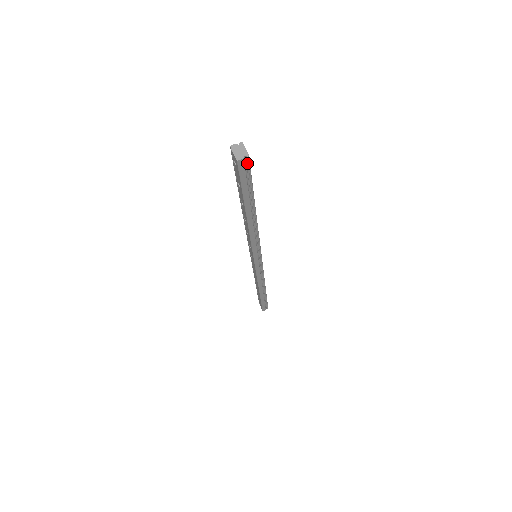
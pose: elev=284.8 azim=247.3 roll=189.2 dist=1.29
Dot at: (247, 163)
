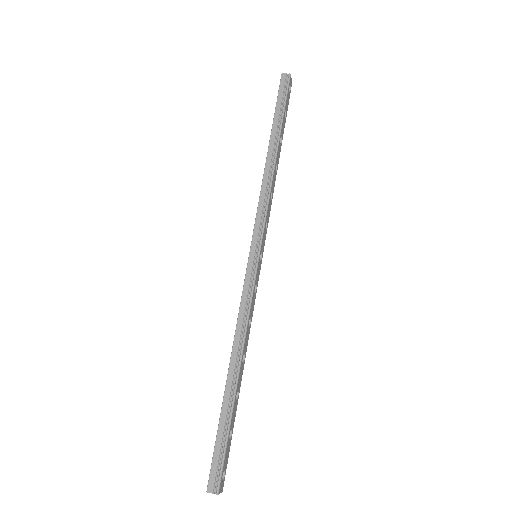
Dot at: (288, 81)
